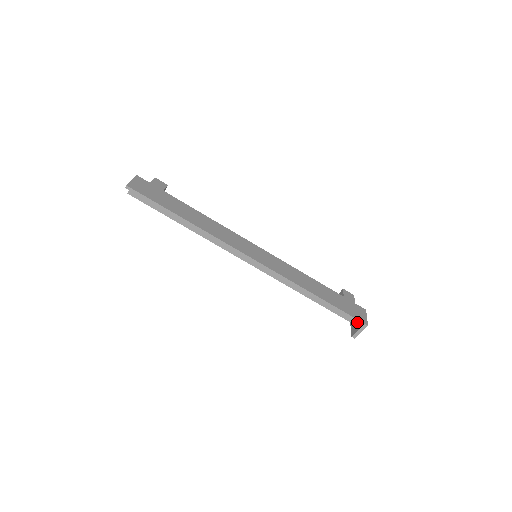
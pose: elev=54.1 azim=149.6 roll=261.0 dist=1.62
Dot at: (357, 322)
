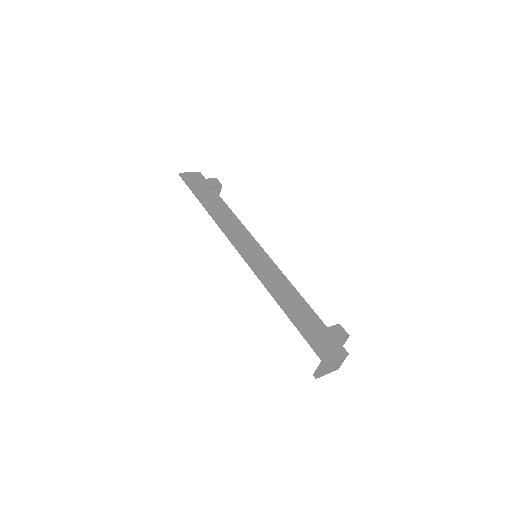
Dot at: occluded
